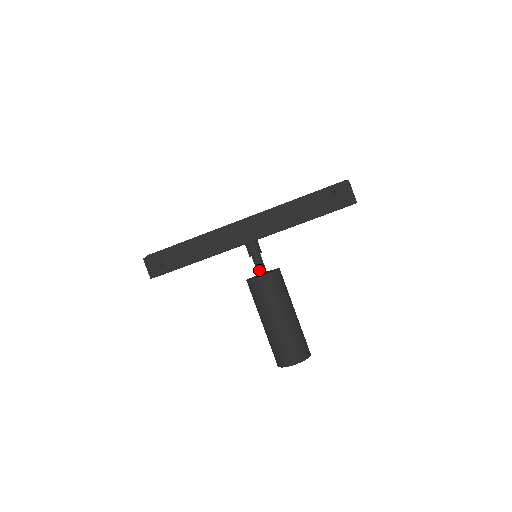
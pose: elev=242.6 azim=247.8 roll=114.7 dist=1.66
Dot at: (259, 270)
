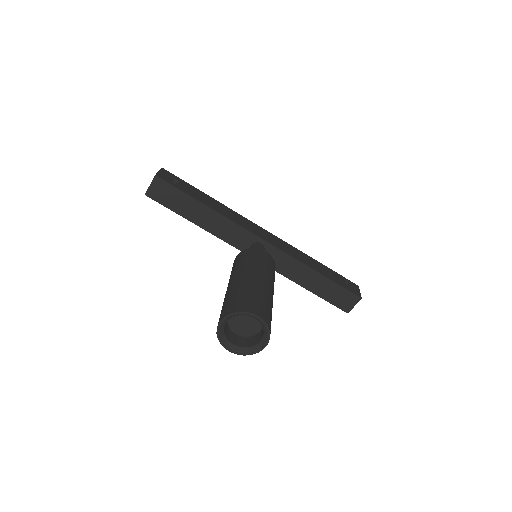
Dot at: occluded
